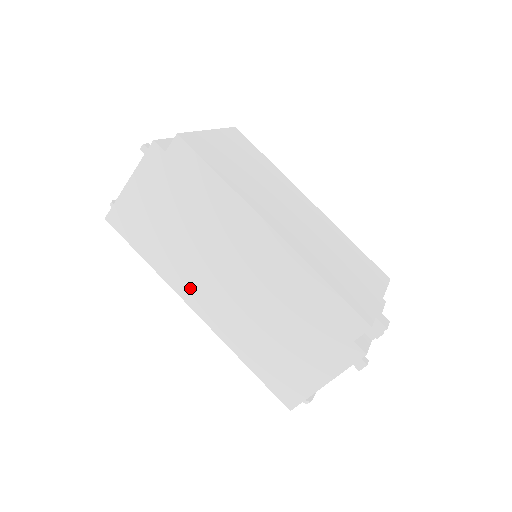
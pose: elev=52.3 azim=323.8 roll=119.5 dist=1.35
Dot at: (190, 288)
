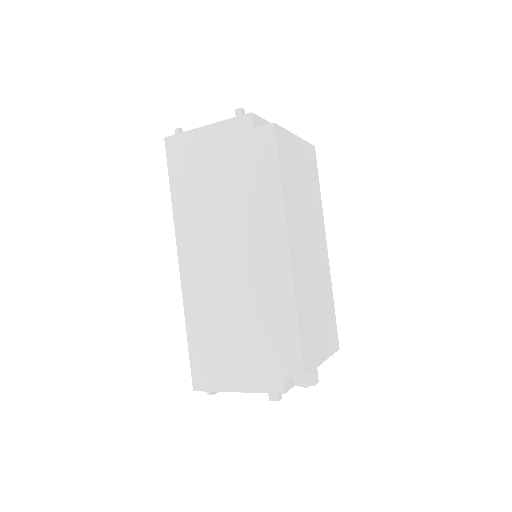
Dot at: (190, 242)
